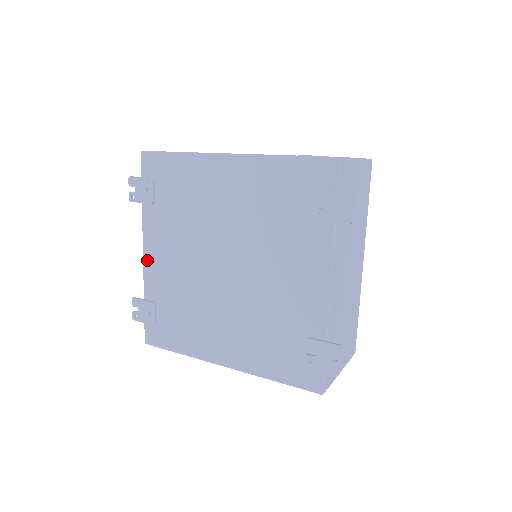
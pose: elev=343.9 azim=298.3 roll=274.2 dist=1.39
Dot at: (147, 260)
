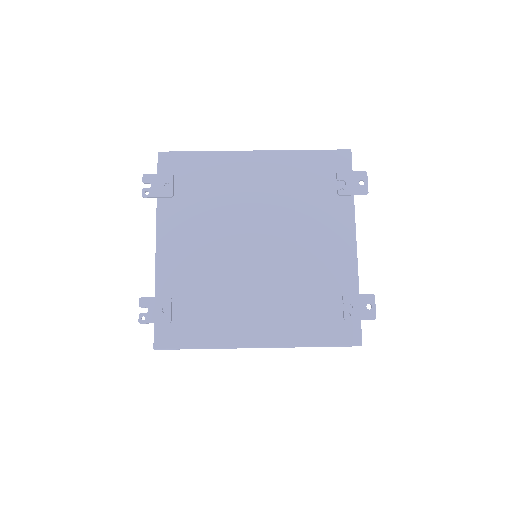
Dot at: (161, 254)
